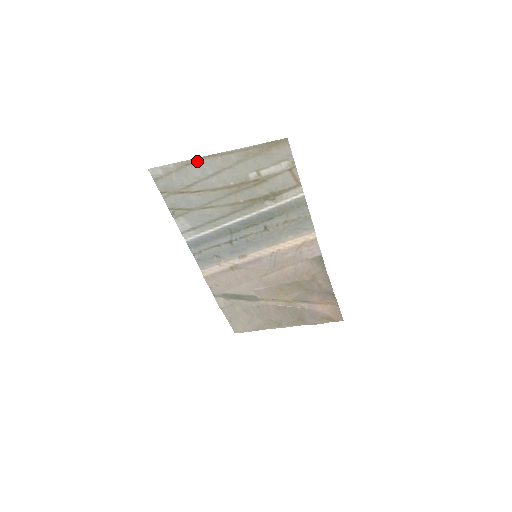
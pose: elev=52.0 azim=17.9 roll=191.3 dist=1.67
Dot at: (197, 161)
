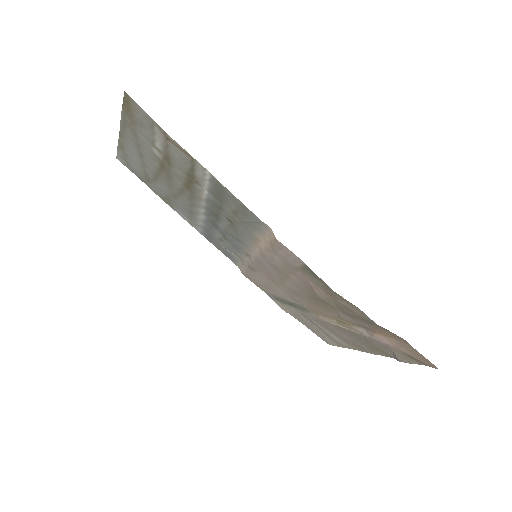
Dot at: (122, 143)
